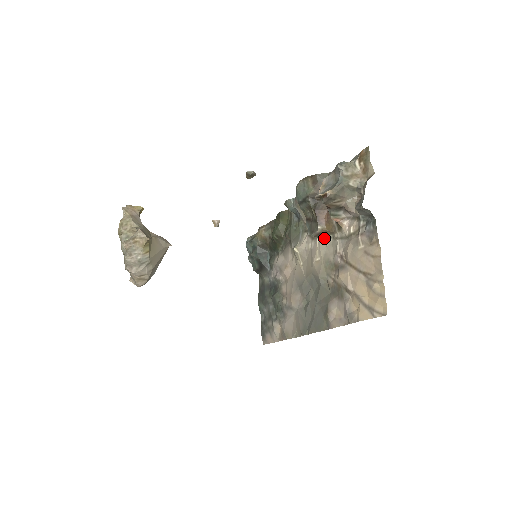
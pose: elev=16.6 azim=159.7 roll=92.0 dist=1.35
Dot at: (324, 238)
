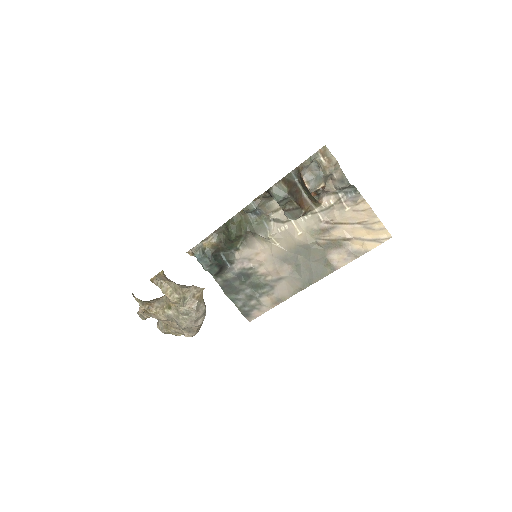
Dot at: (300, 217)
